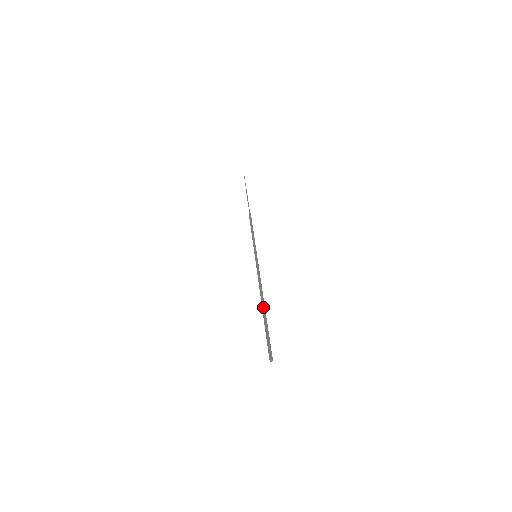
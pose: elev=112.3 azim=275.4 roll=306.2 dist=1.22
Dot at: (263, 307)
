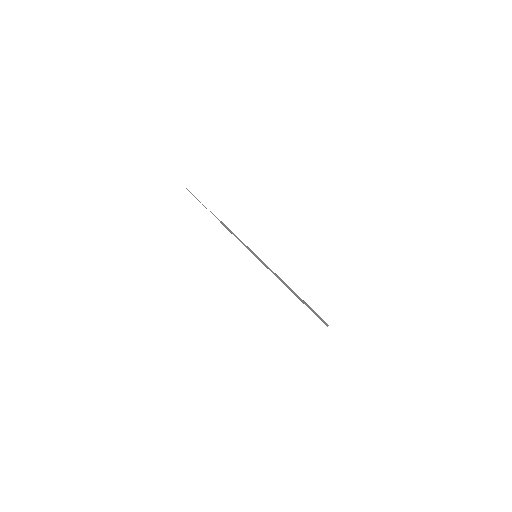
Dot at: (293, 293)
